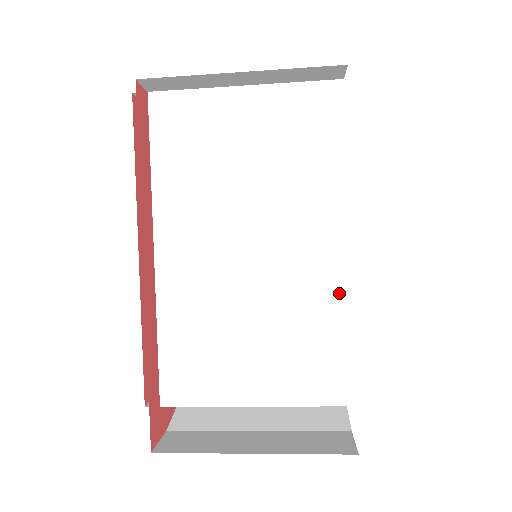
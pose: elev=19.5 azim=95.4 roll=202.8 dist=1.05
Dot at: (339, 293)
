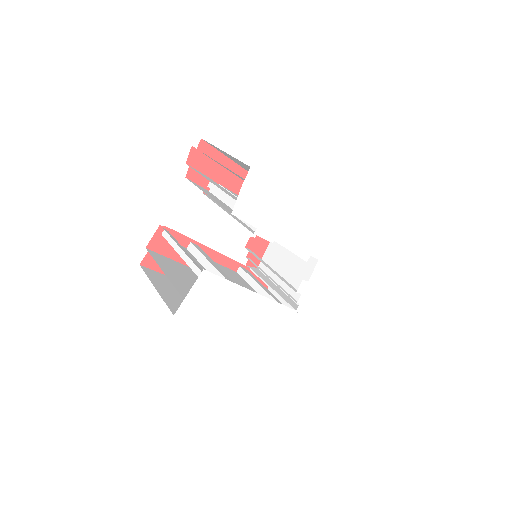
Dot at: occluded
